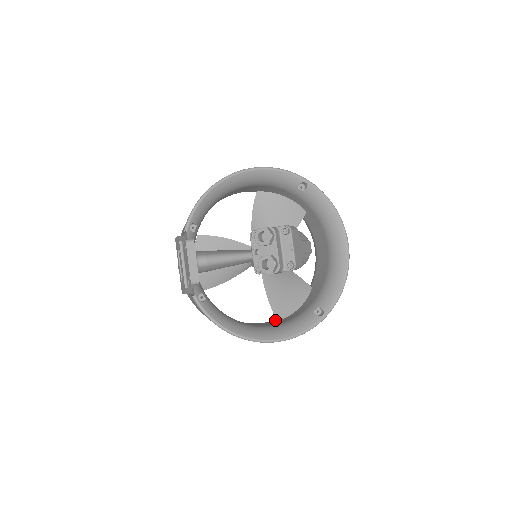
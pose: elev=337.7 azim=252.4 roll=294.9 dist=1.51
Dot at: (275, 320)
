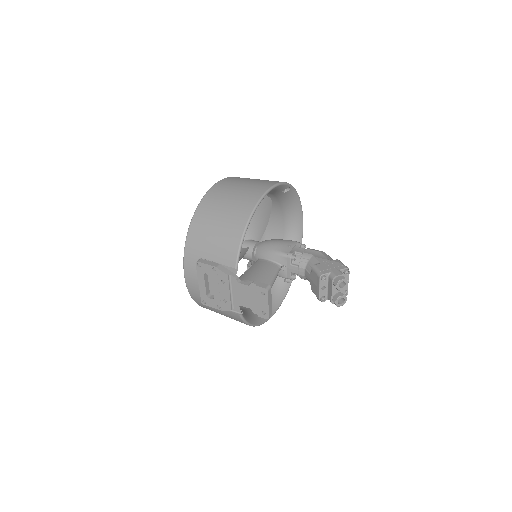
Dot at: occluded
